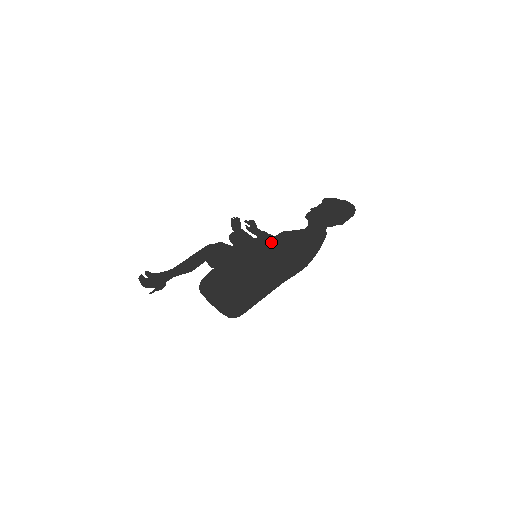
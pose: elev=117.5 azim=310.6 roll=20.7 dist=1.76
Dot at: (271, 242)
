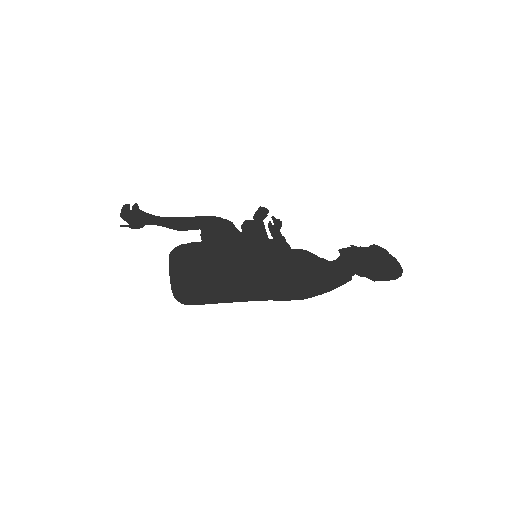
Dot at: (283, 252)
